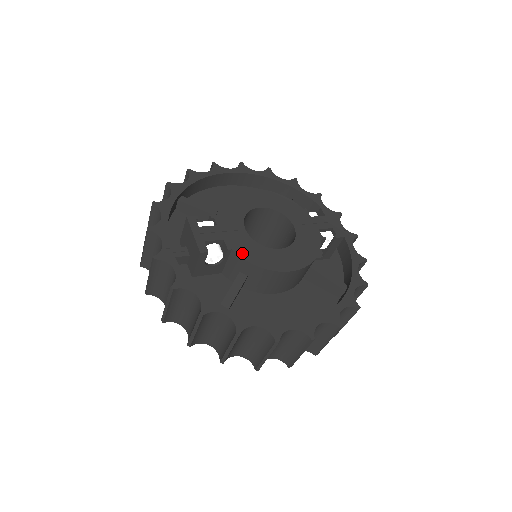
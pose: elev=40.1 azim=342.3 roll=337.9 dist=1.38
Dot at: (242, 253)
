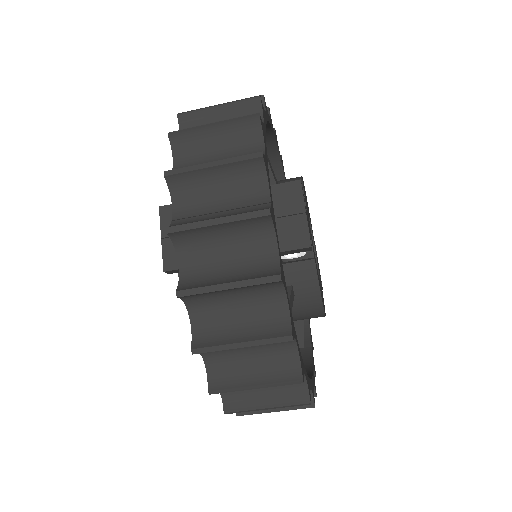
Dot at: occluded
